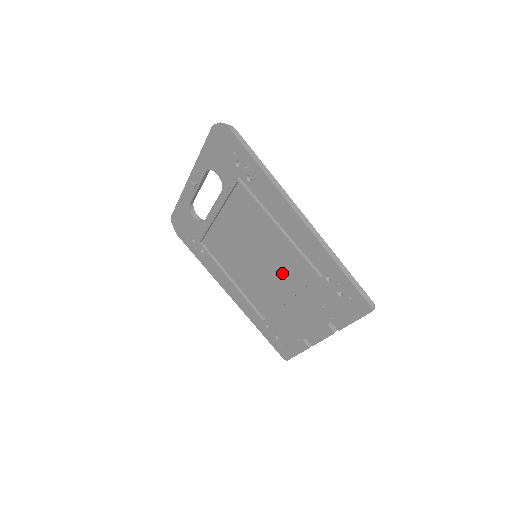
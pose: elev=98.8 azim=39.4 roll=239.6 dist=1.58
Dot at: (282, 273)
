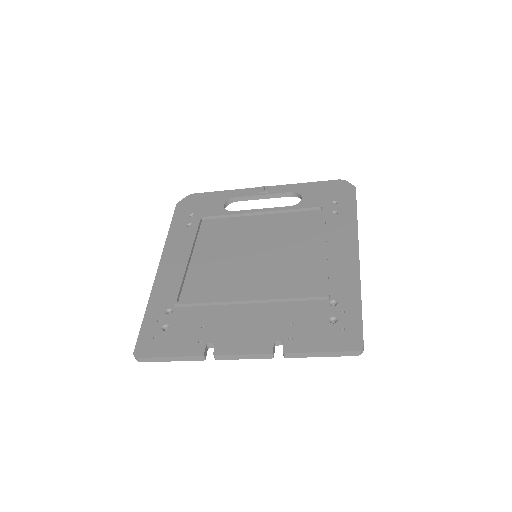
Dot at: (275, 277)
